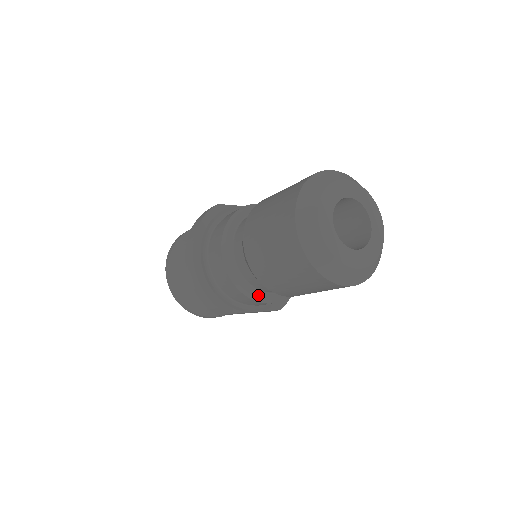
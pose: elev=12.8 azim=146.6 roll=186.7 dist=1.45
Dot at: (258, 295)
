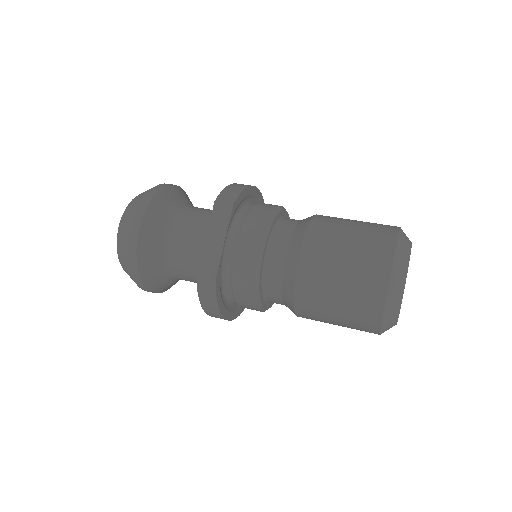
Dot at: occluded
